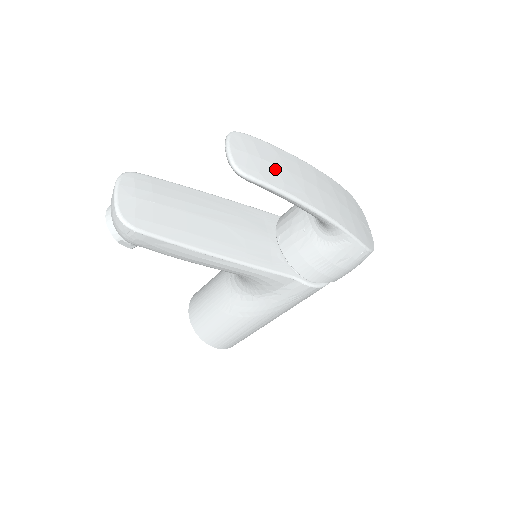
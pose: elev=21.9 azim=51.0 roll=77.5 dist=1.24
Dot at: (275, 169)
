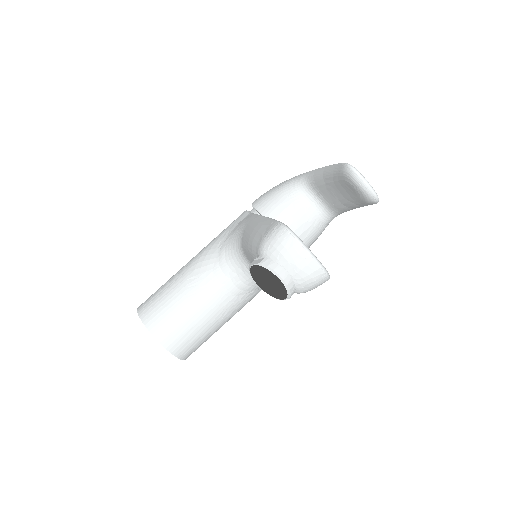
Dot at: occluded
